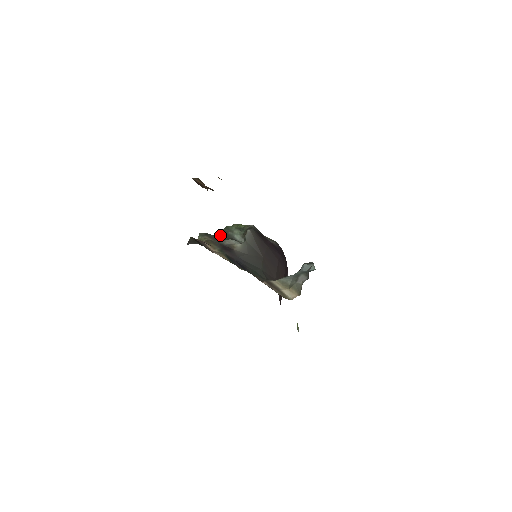
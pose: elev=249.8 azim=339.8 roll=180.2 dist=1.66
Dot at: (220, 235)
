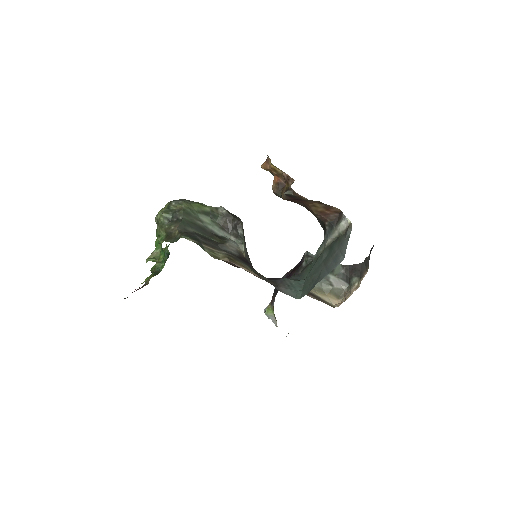
Dot at: (196, 231)
